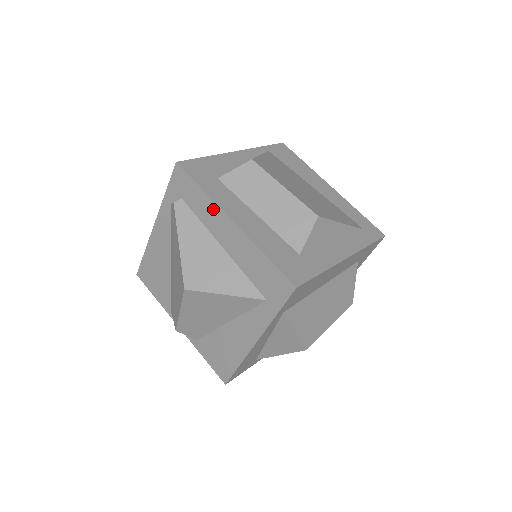
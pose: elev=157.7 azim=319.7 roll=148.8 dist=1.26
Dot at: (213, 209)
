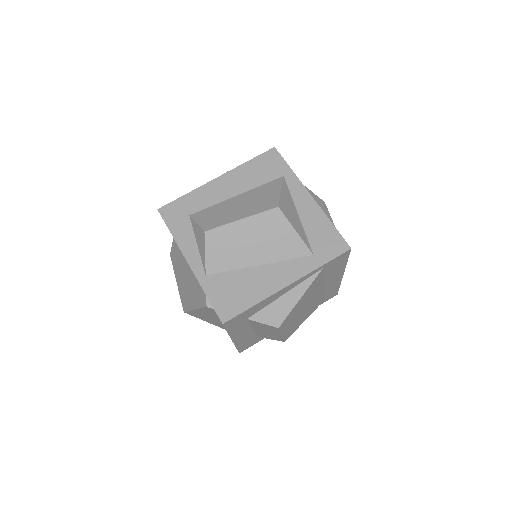
Dot at: occluded
